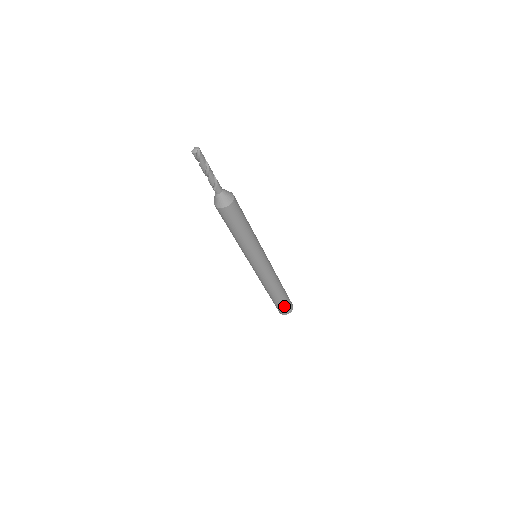
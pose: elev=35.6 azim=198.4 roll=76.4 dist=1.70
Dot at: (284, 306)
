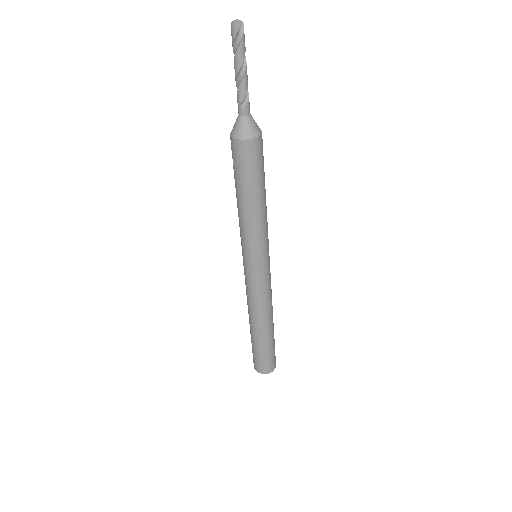
Dot at: (271, 355)
